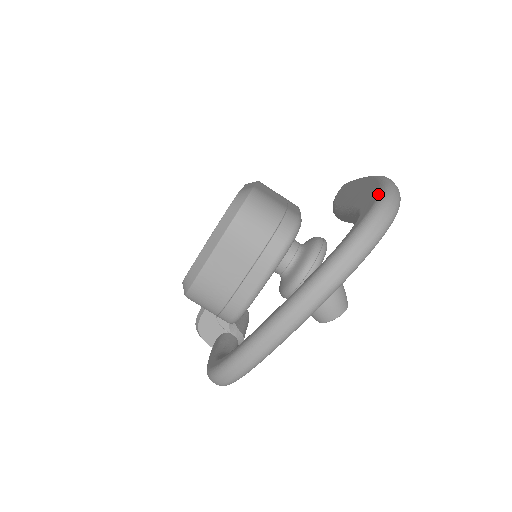
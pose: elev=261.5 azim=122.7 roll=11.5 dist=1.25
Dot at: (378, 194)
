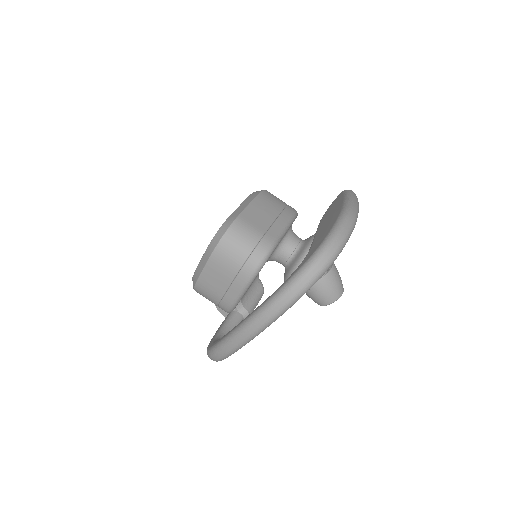
Dot at: (319, 245)
